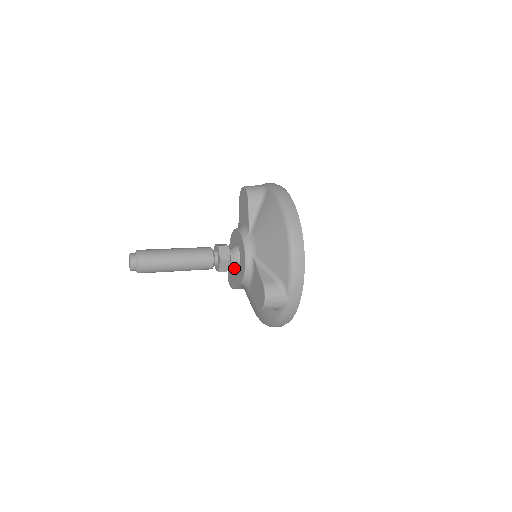
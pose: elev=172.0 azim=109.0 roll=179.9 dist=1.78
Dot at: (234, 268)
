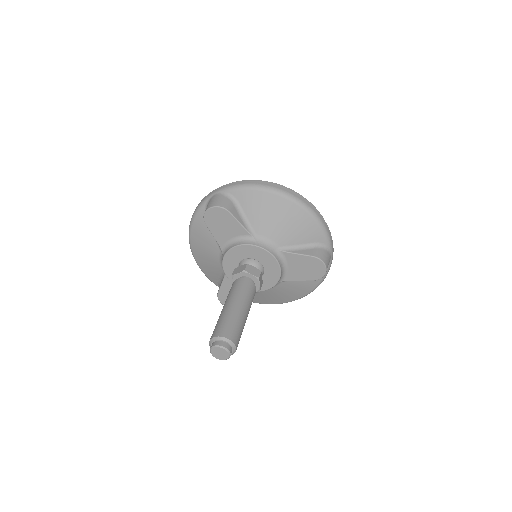
Dot at: occluded
